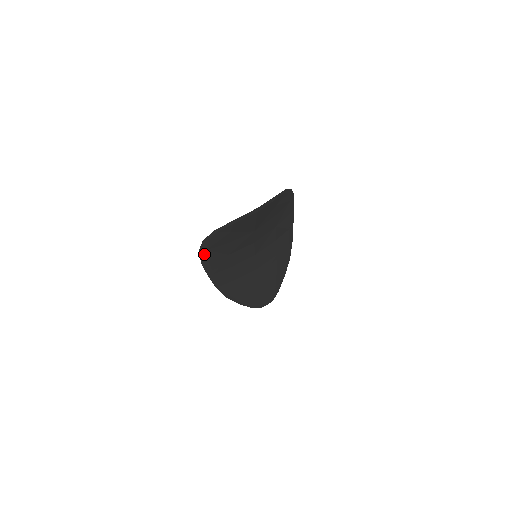
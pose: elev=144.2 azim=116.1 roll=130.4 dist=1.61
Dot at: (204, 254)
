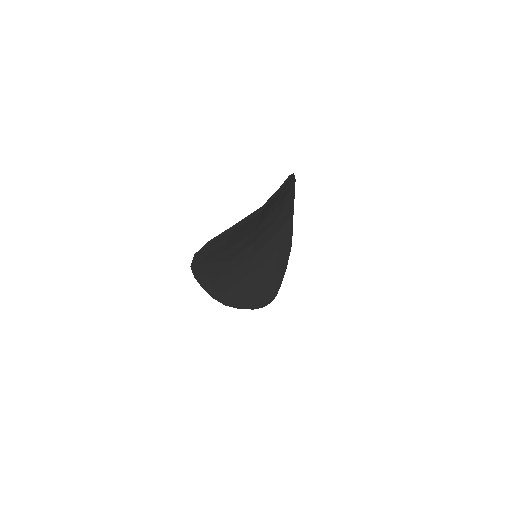
Dot at: (197, 267)
